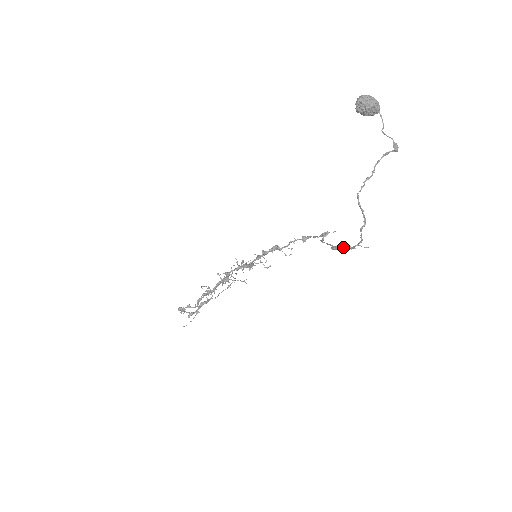
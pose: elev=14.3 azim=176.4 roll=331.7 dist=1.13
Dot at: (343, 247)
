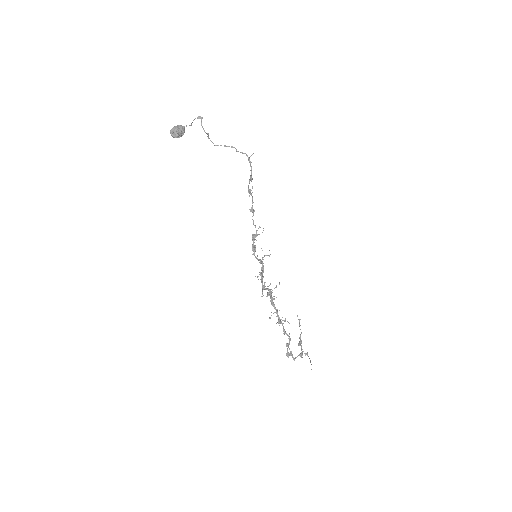
Dot at: occluded
